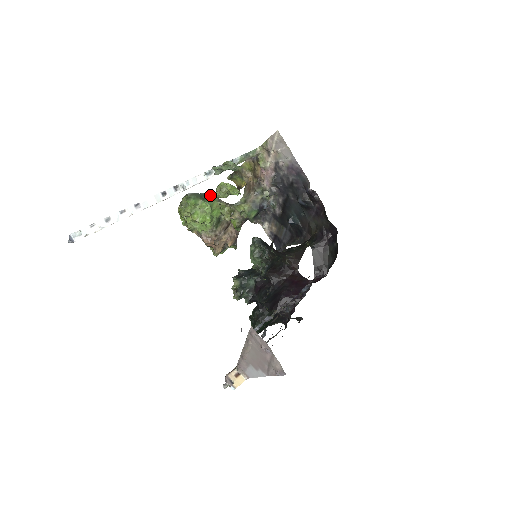
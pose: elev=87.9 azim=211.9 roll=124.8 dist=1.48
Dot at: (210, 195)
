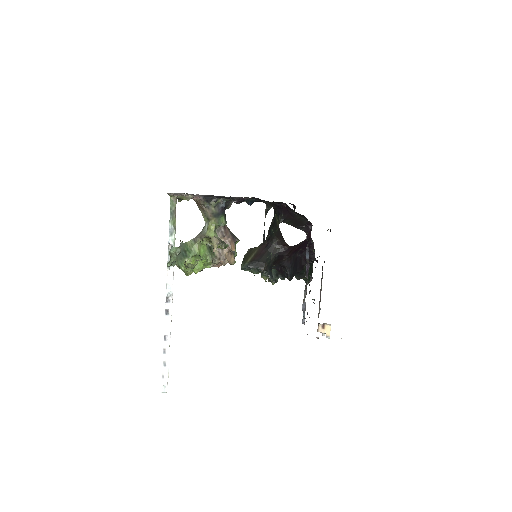
Dot at: (186, 243)
